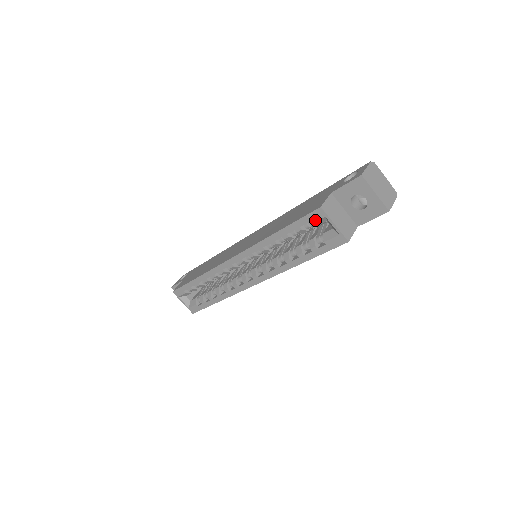
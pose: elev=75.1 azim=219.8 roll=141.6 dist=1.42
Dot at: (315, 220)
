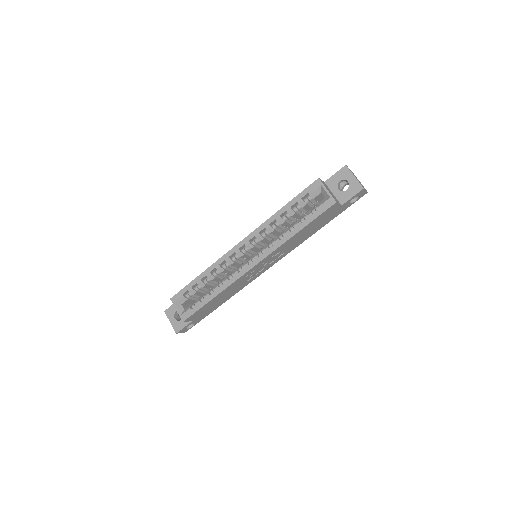
Dot at: (313, 189)
